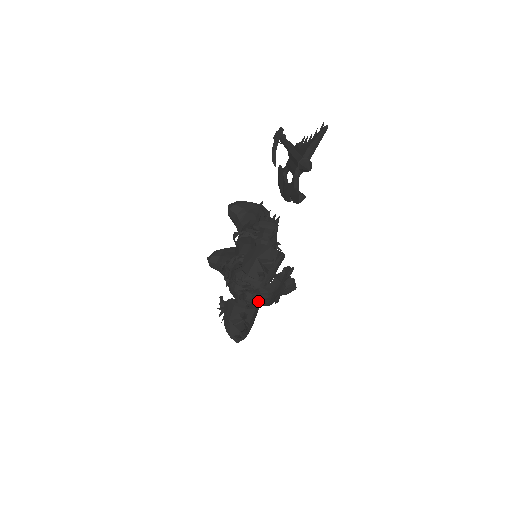
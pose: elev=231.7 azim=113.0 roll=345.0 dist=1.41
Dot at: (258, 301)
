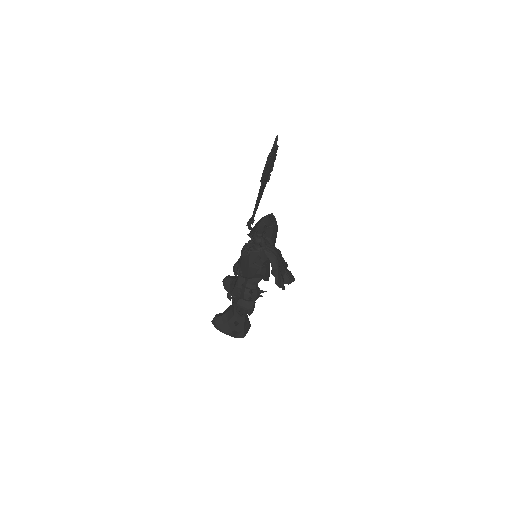
Dot at: (268, 251)
